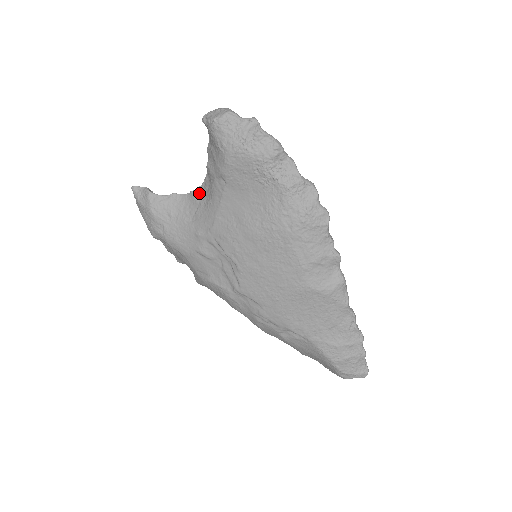
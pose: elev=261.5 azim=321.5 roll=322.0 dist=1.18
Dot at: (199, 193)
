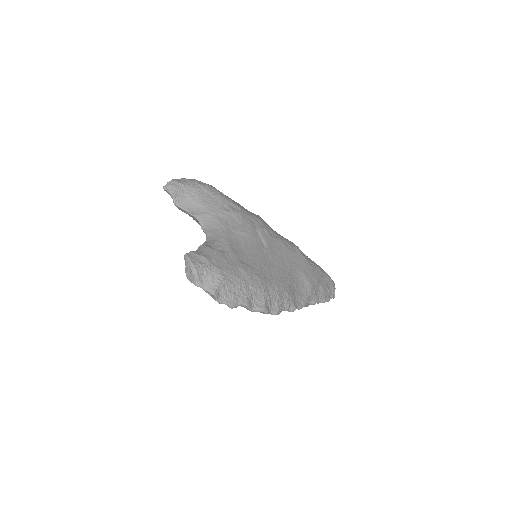
Dot at: occluded
